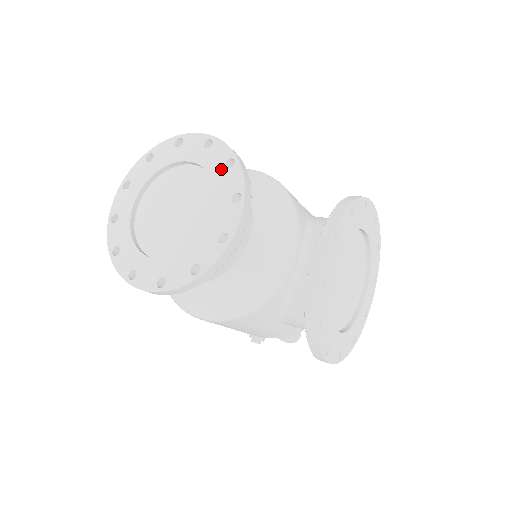
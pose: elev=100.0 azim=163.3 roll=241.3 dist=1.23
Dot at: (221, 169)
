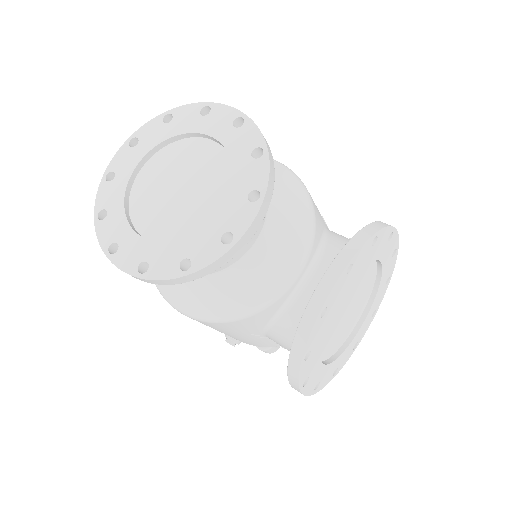
Dot at: (245, 156)
